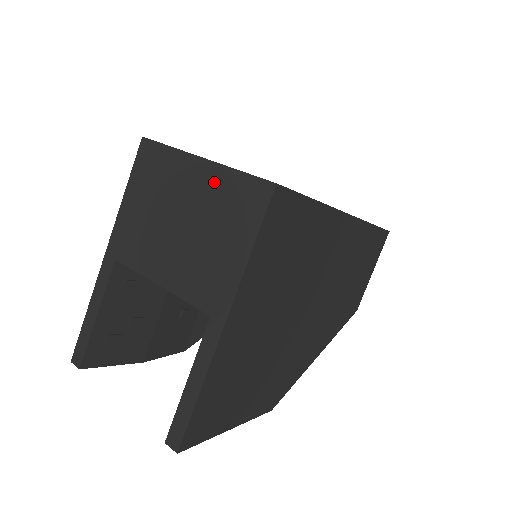
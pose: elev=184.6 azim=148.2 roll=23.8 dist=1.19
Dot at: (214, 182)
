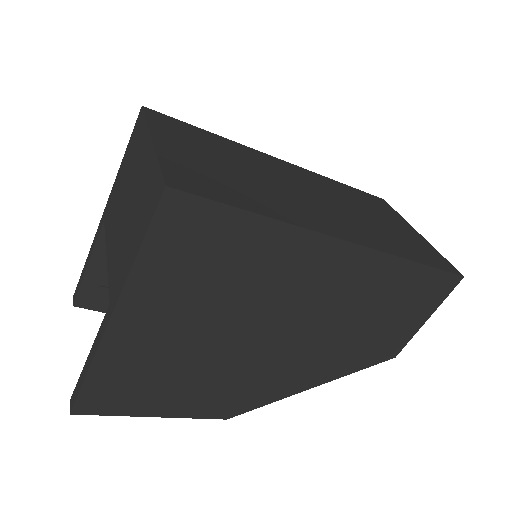
Dot at: (148, 168)
